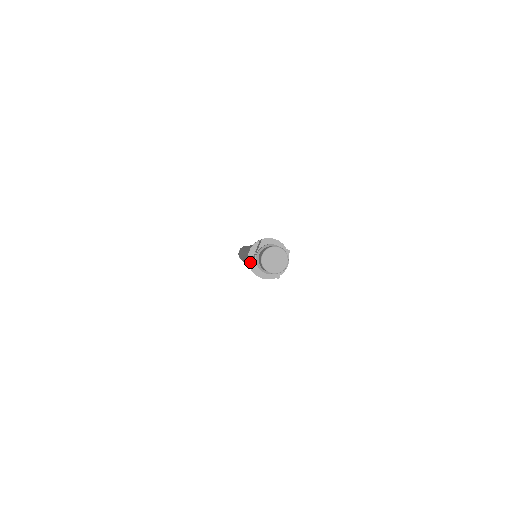
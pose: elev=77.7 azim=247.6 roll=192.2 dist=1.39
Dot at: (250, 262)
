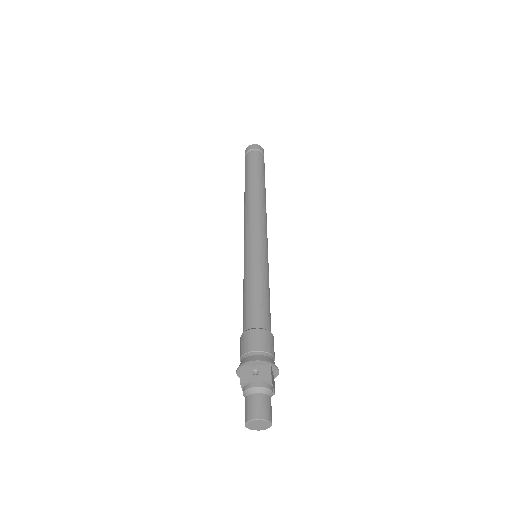
Dot at: (245, 366)
